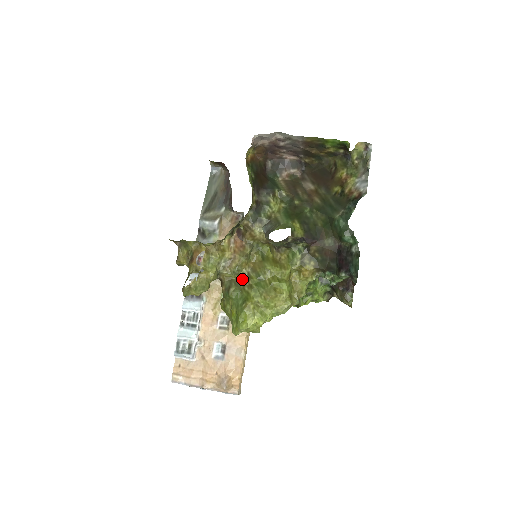
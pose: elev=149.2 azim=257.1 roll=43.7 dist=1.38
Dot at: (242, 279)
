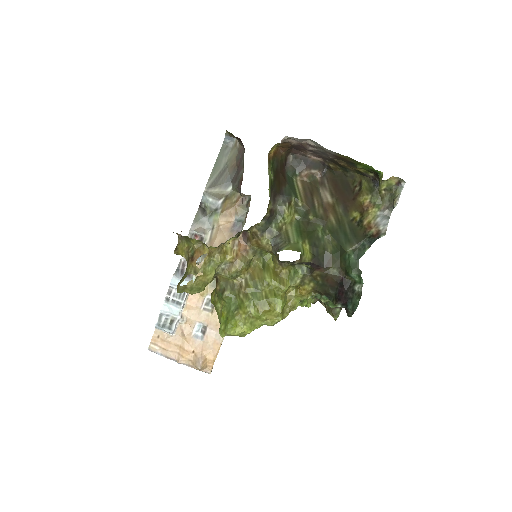
Dot at: (239, 284)
